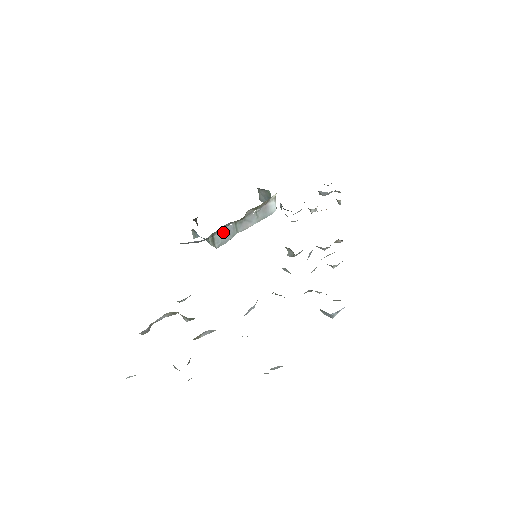
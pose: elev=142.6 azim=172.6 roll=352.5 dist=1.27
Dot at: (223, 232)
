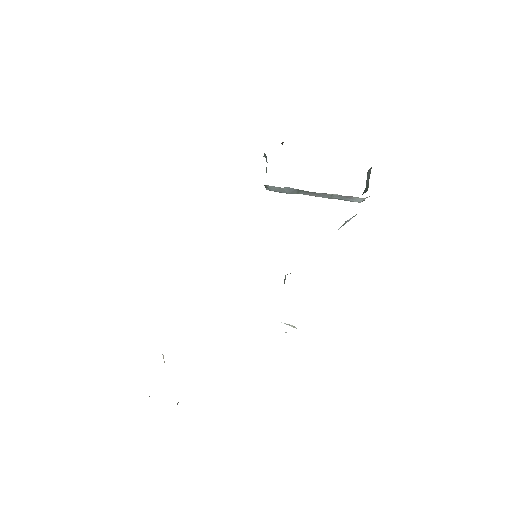
Dot at: (280, 188)
